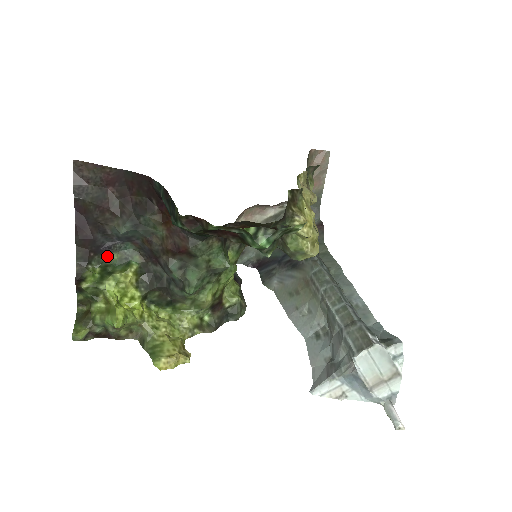
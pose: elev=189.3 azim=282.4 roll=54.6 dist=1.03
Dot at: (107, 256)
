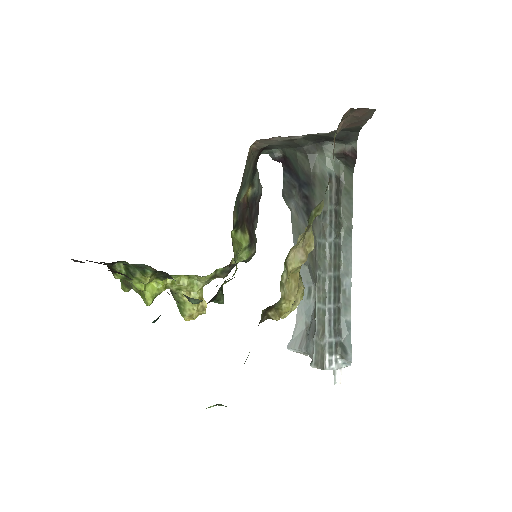
Dot at: (126, 263)
